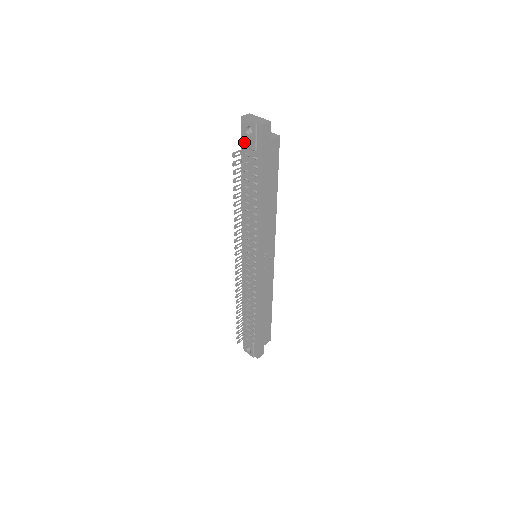
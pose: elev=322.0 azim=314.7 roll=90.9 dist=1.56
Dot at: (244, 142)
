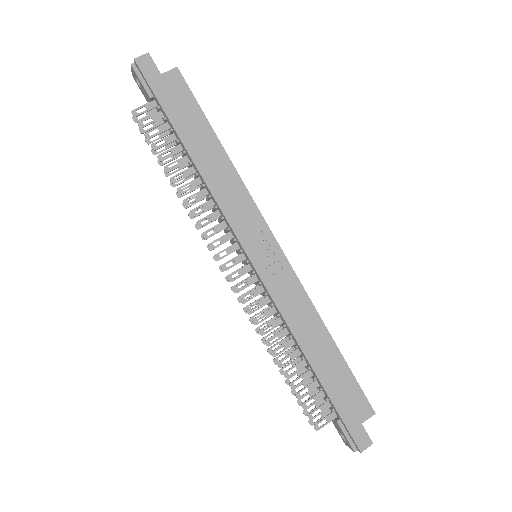
Dot at: (147, 101)
